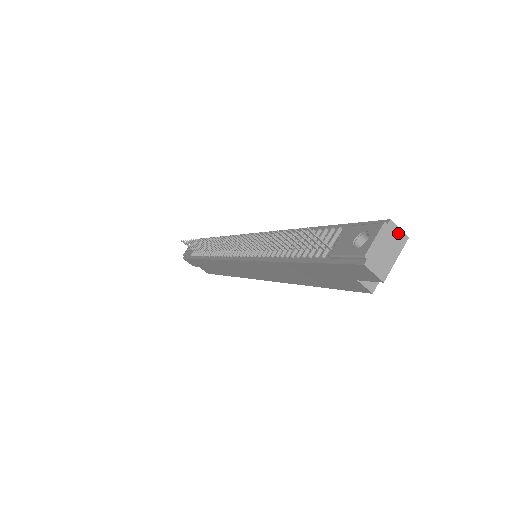
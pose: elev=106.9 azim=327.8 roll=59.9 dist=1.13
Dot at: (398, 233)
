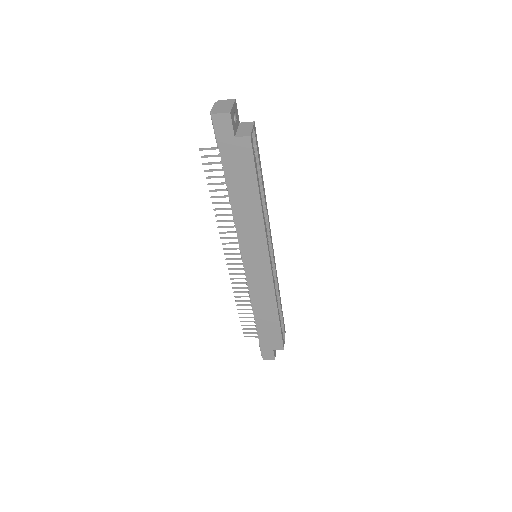
Dot at: (227, 101)
